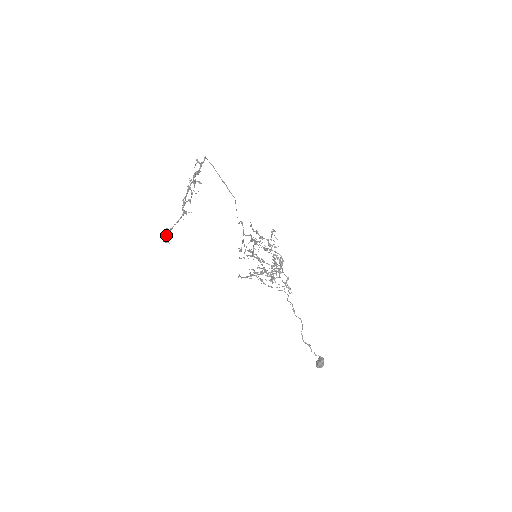
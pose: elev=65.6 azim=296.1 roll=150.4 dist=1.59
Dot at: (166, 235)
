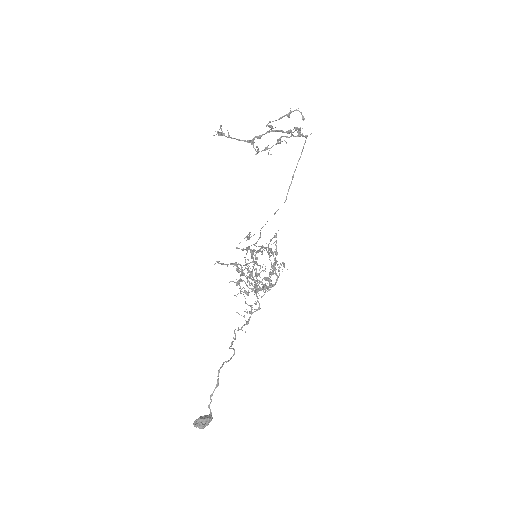
Dot at: (222, 132)
